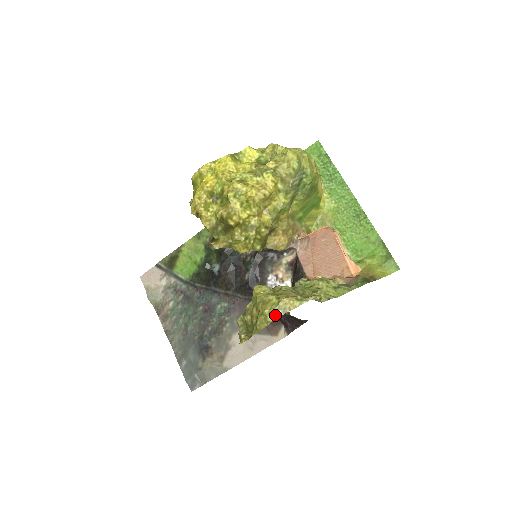
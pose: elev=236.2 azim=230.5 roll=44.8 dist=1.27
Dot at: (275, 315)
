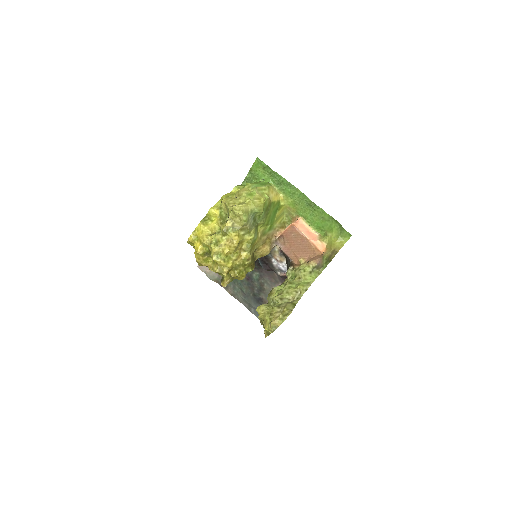
Dot at: (272, 331)
